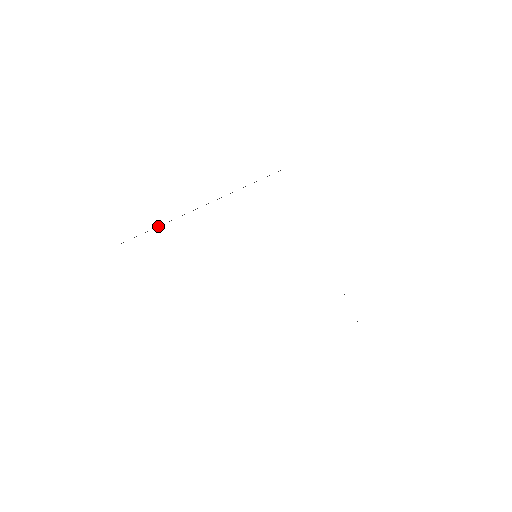
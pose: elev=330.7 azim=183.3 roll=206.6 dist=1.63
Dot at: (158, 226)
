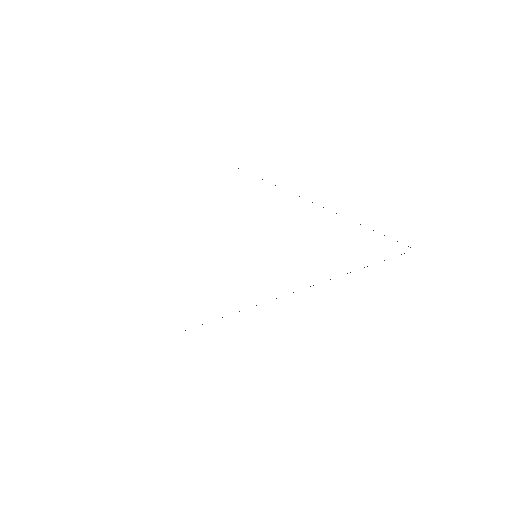
Dot at: occluded
